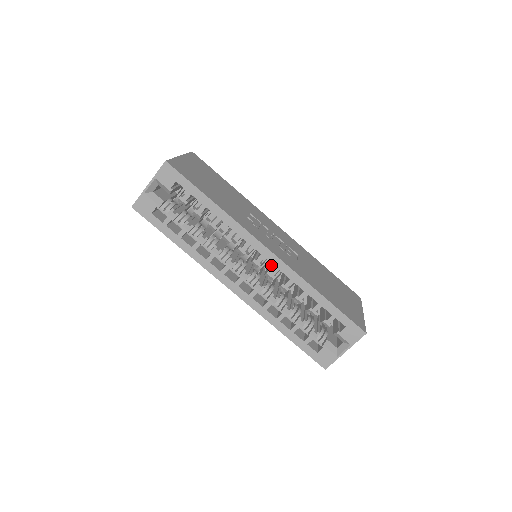
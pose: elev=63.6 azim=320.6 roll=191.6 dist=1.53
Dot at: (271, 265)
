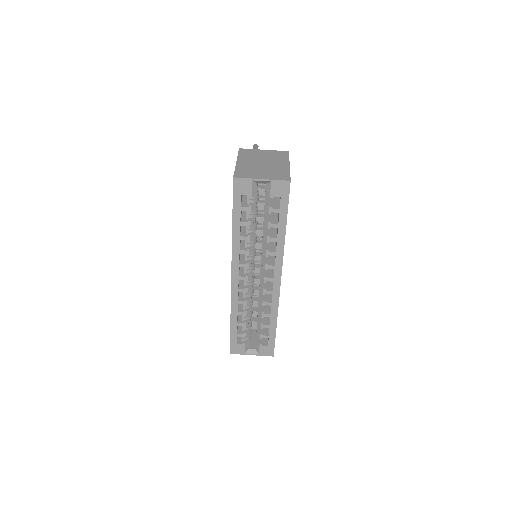
Dot at: occluded
